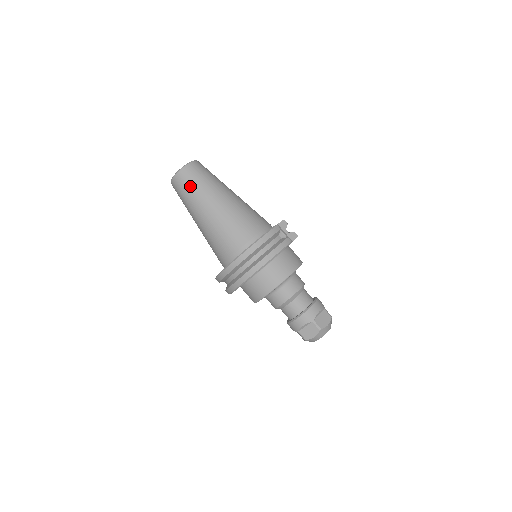
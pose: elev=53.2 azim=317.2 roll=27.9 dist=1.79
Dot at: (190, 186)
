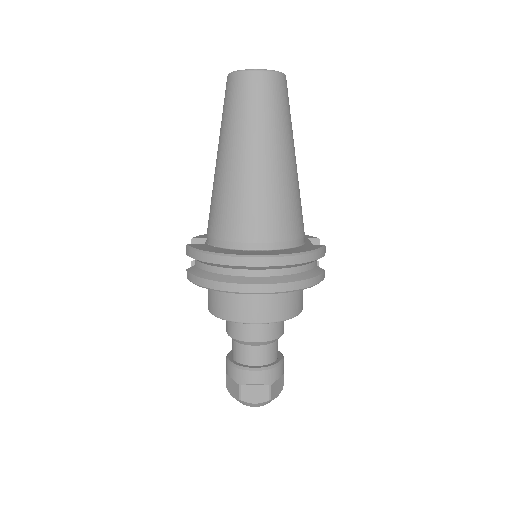
Dot at: (265, 105)
